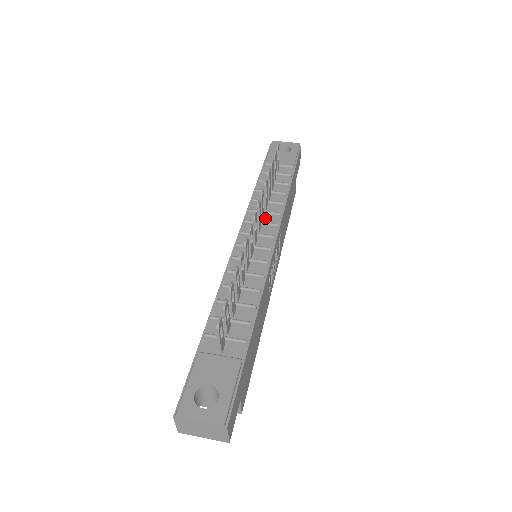
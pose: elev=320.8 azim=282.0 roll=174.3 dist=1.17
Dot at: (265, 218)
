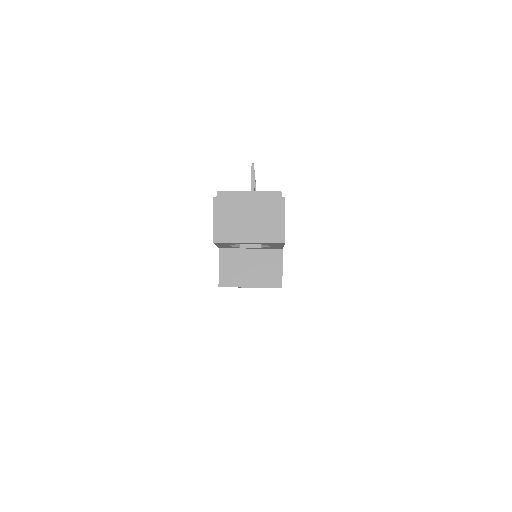
Dot at: occluded
